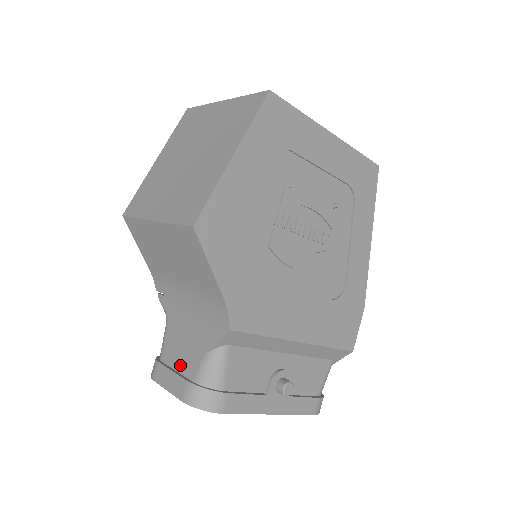
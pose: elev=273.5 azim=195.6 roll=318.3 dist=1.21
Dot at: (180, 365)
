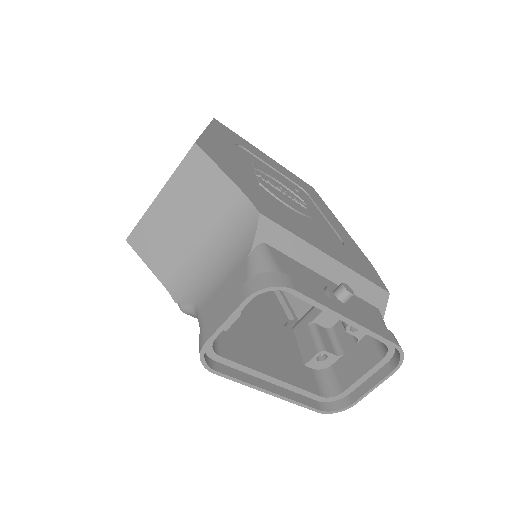
Dot at: occluded
